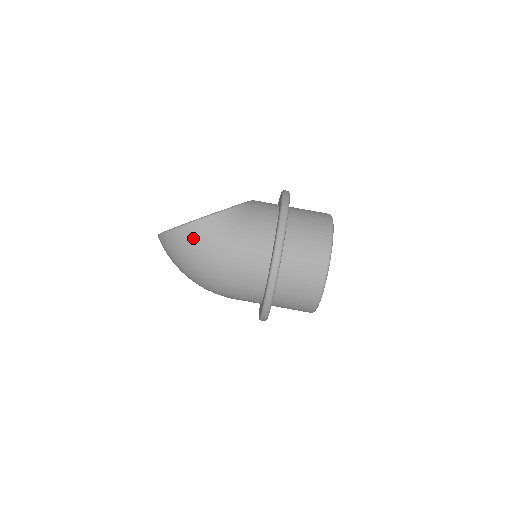
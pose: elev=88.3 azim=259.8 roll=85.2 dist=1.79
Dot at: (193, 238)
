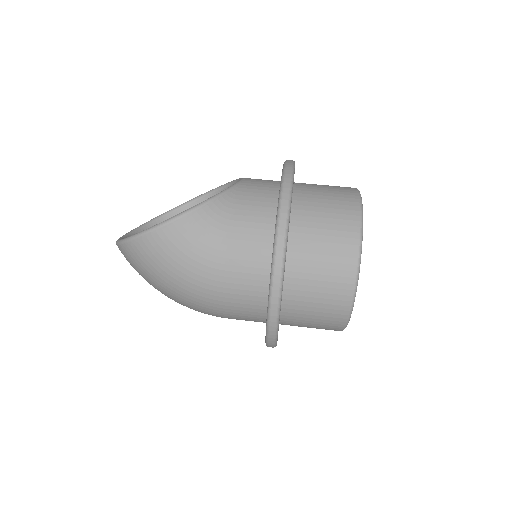
Dot at: (156, 251)
